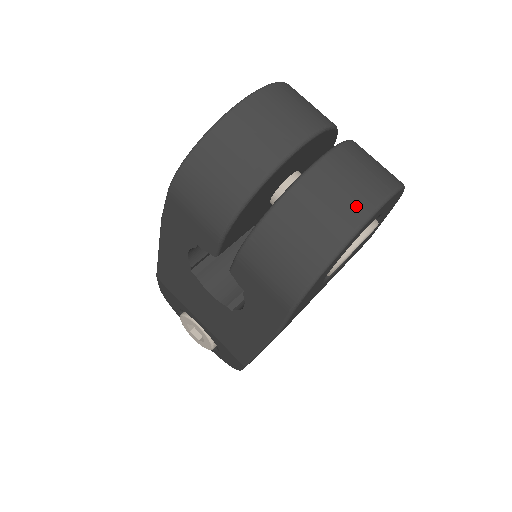
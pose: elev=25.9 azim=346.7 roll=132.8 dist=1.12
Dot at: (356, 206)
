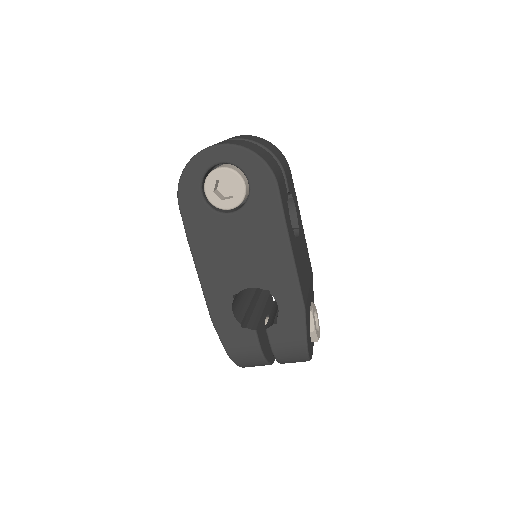
Dot at: occluded
